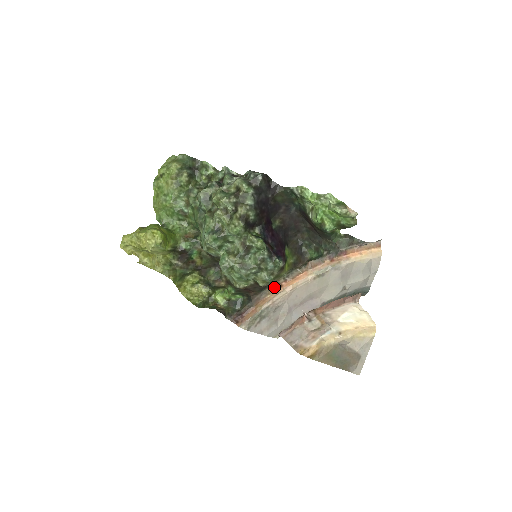
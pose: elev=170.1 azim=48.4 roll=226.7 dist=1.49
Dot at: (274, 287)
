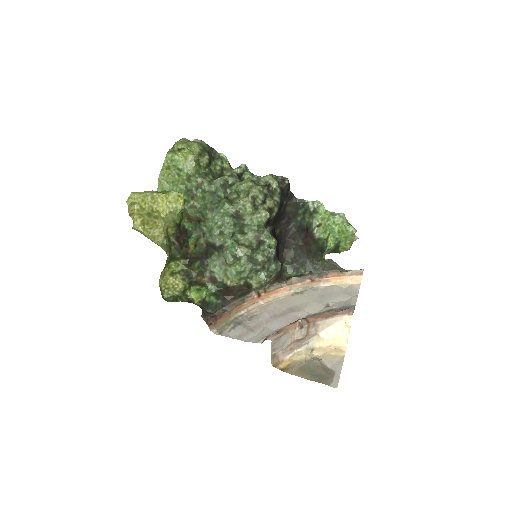
Dot at: (253, 295)
